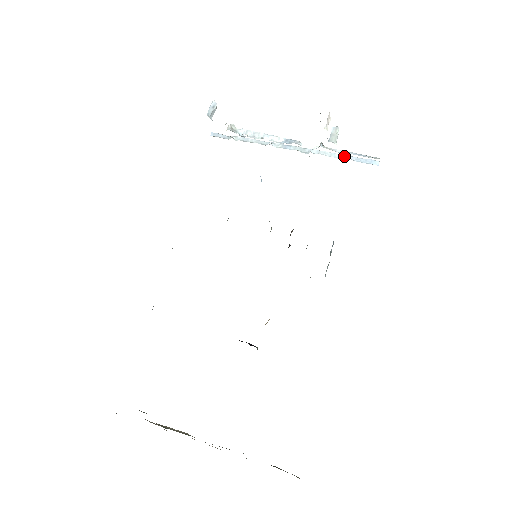
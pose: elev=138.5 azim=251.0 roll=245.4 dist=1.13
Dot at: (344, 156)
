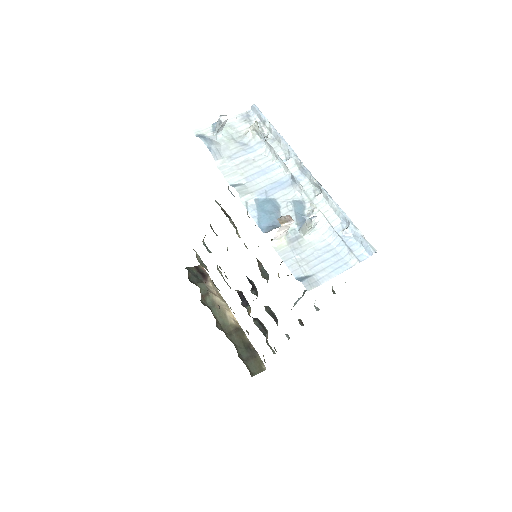
Dot at: (347, 221)
